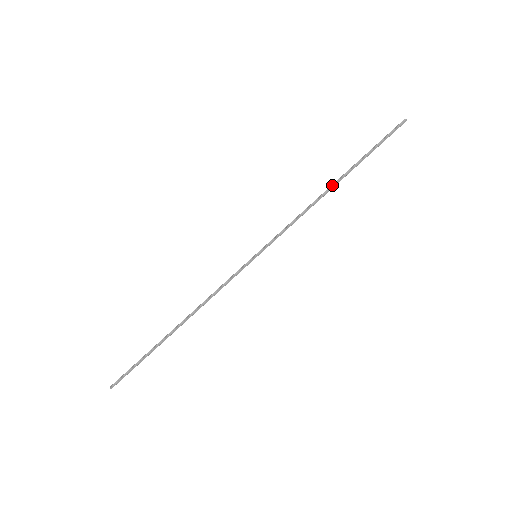
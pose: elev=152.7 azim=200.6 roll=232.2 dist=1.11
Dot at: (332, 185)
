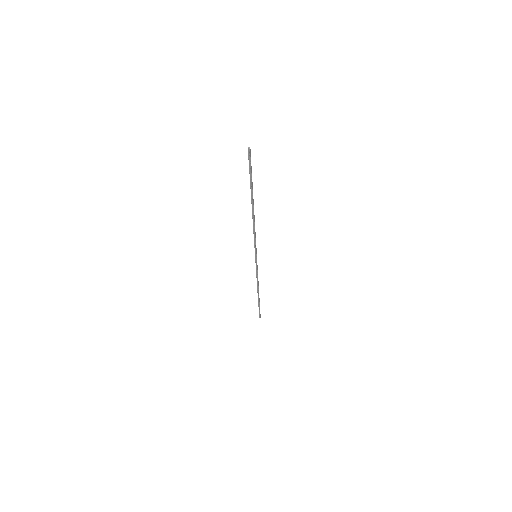
Dot at: (252, 210)
